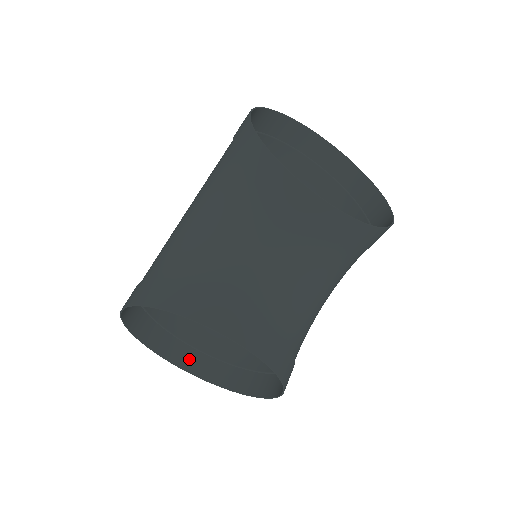
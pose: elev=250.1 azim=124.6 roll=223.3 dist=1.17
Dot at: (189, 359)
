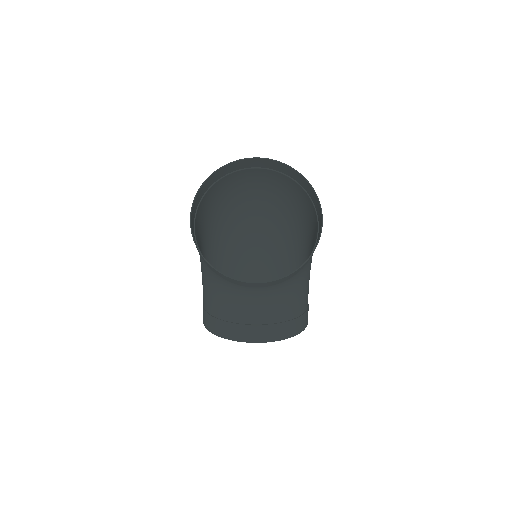
Dot at: occluded
